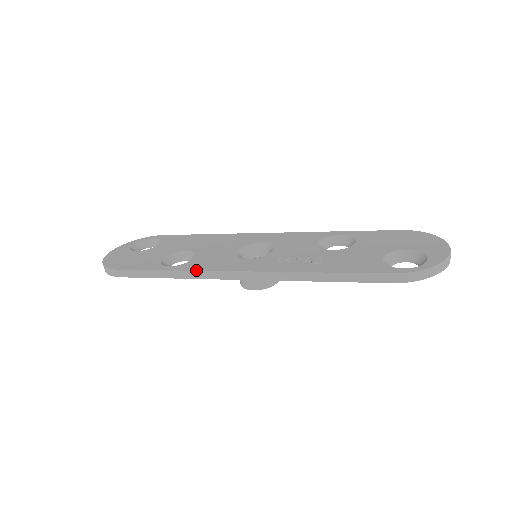
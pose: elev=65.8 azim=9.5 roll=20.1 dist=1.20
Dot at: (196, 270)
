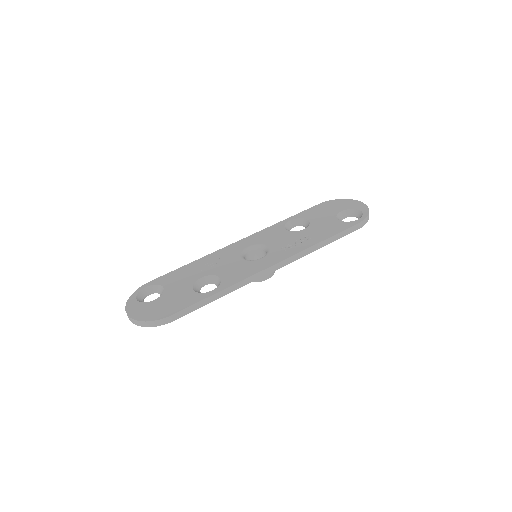
Dot at: (240, 281)
